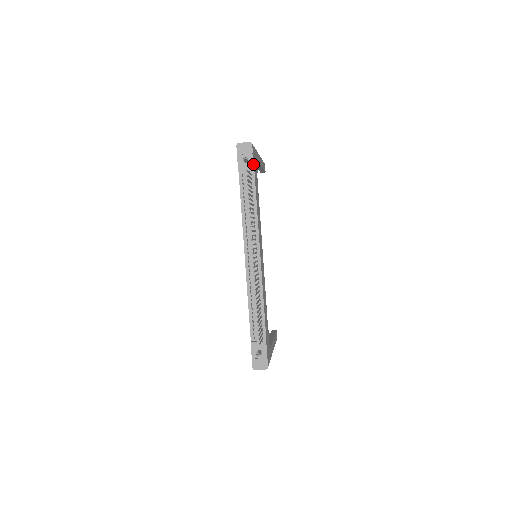
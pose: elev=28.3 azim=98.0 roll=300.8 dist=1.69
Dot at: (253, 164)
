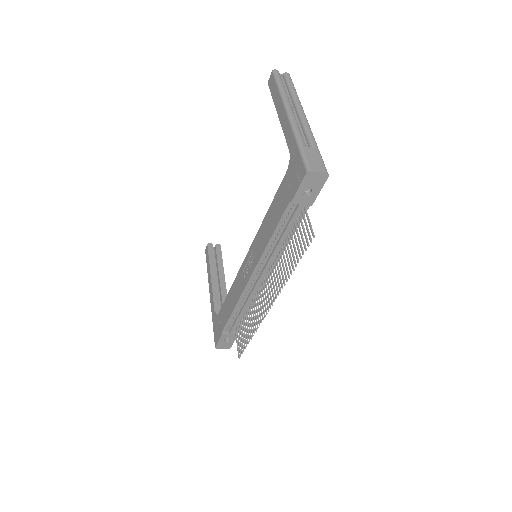
Dot at: (315, 199)
